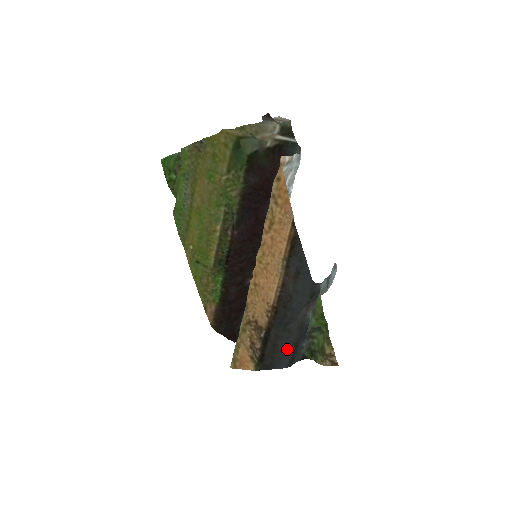
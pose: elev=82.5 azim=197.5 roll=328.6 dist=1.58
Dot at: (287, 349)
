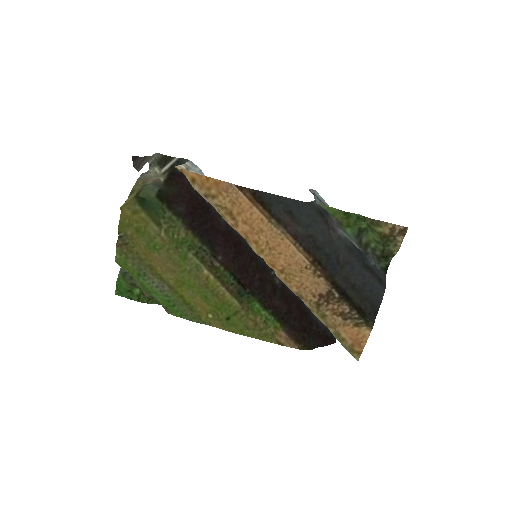
Dot at: (365, 277)
